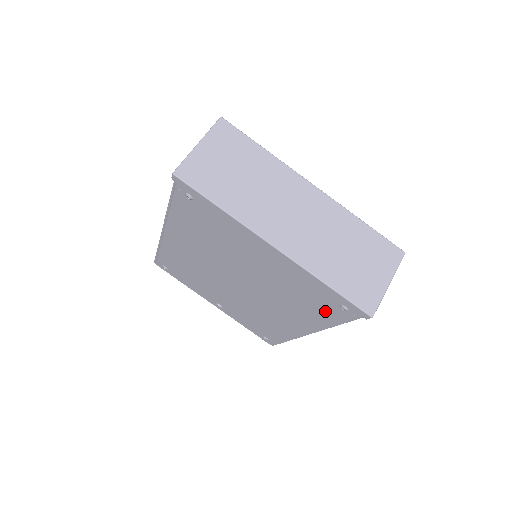
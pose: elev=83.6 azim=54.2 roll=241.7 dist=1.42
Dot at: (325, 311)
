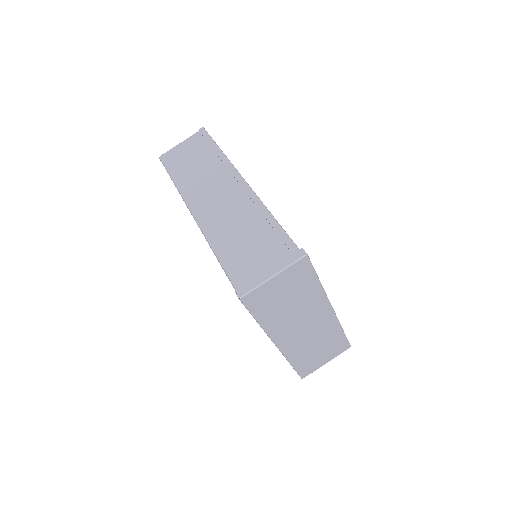
Dot at: occluded
